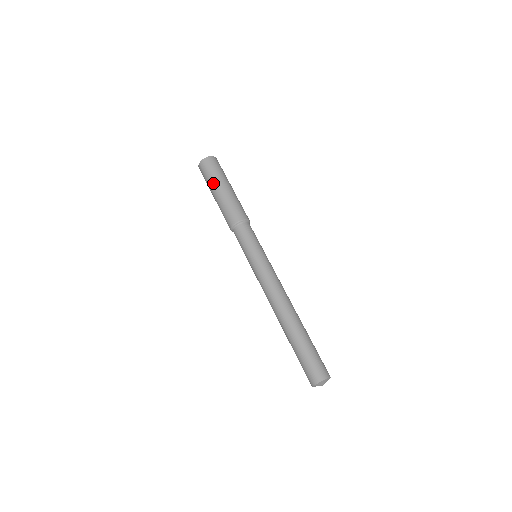
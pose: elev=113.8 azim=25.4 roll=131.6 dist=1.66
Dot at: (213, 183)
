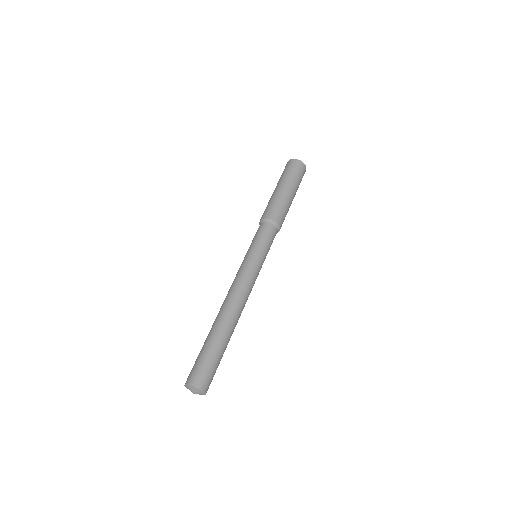
Dot at: (287, 180)
